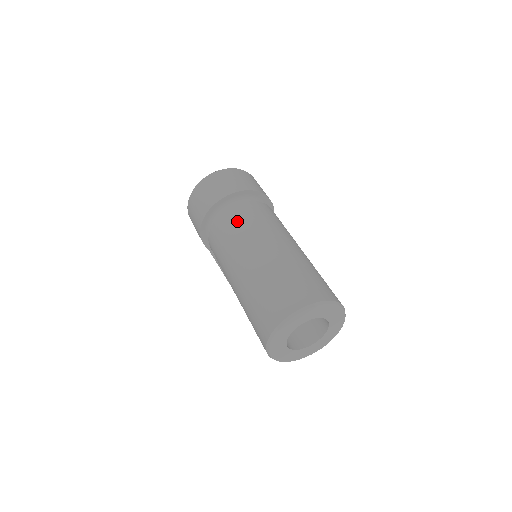
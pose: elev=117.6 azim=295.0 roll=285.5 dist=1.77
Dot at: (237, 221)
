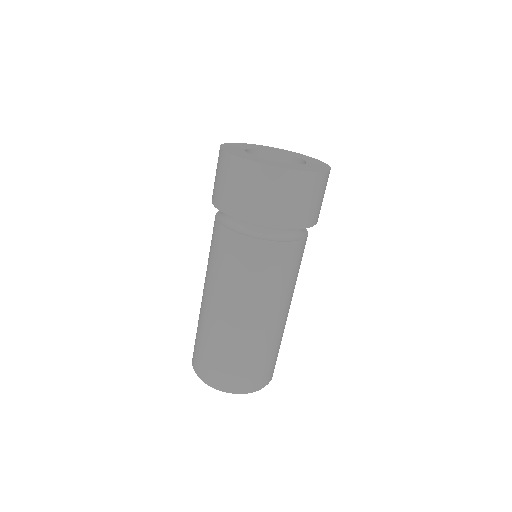
Dot at: (238, 262)
